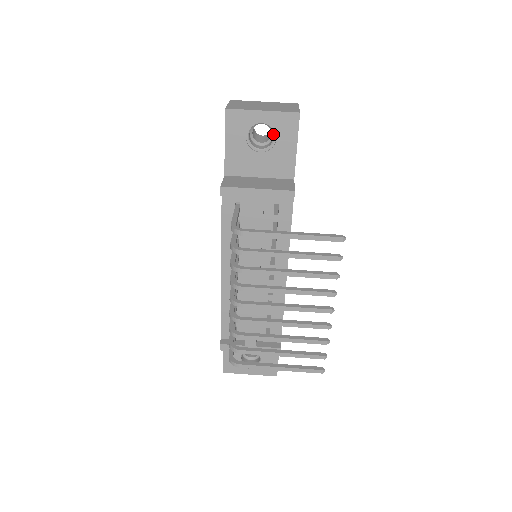
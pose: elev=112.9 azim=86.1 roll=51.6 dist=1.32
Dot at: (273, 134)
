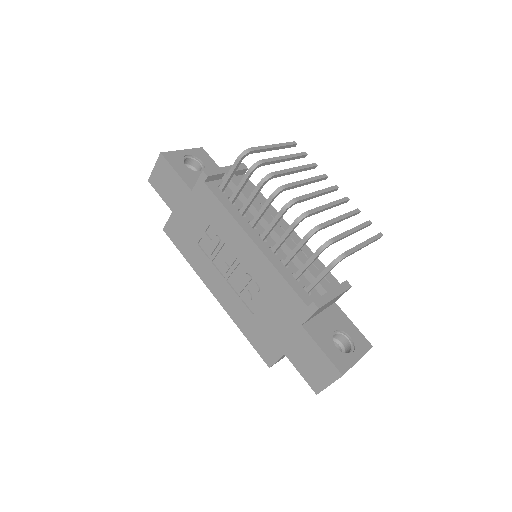
Dot at: (198, 162)
